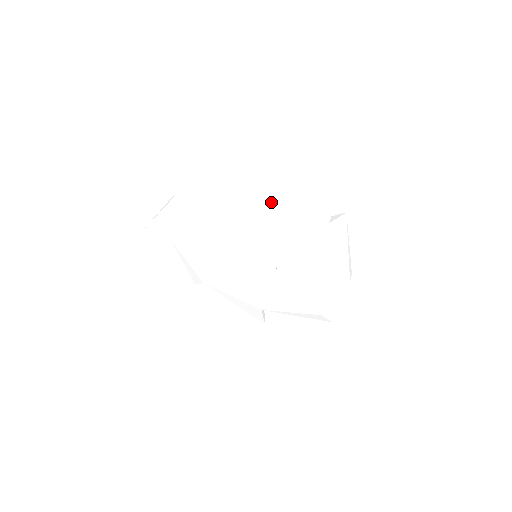
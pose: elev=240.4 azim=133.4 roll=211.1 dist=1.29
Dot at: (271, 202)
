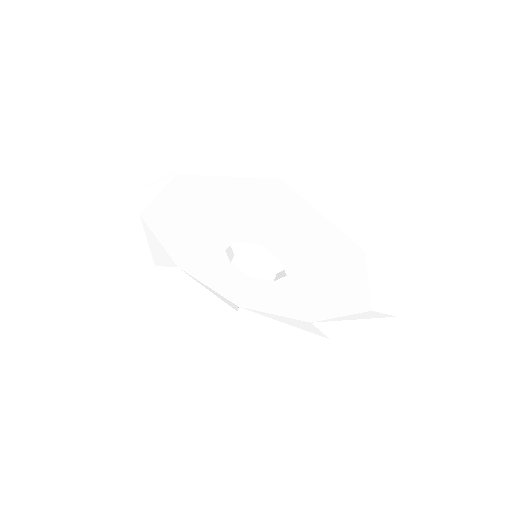
Dot at: (209, 179)
